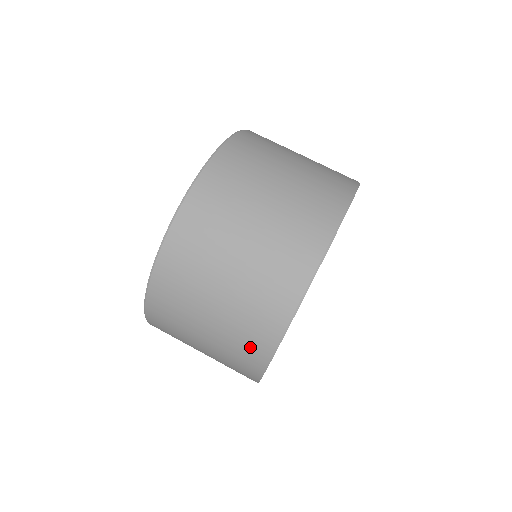
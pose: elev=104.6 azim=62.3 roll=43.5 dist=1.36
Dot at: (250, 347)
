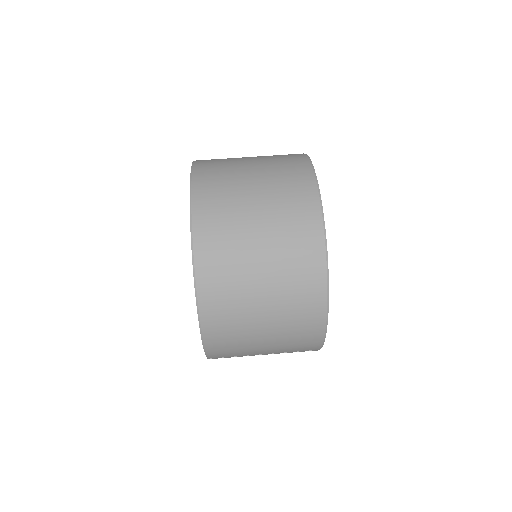
Dot at: (303, 229)
